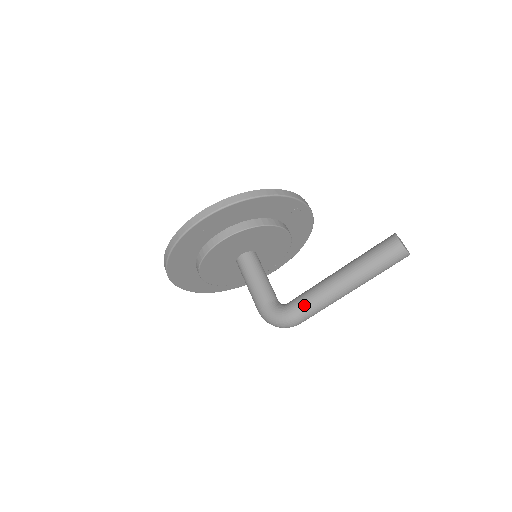
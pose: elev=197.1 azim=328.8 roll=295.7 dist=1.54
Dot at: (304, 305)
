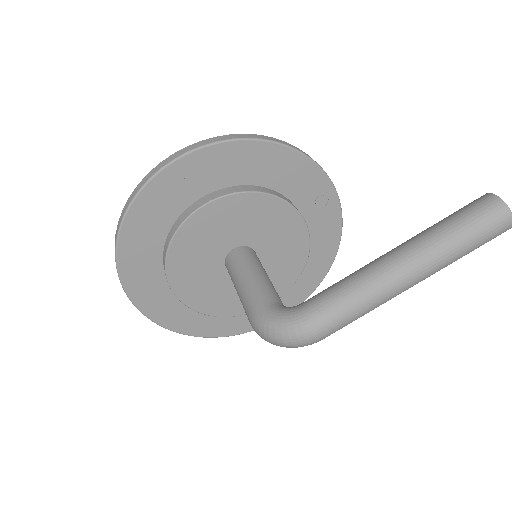
Dot at: (334, 297)
